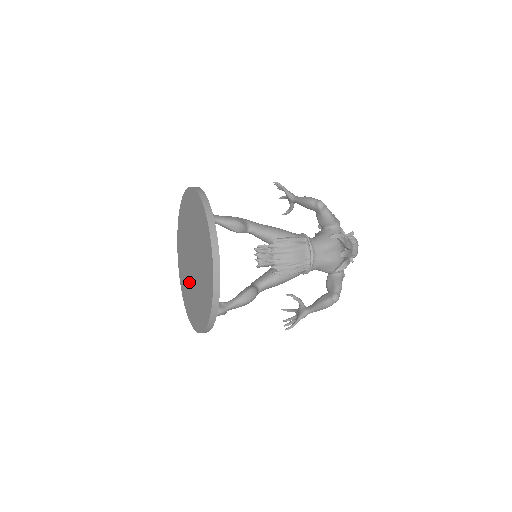
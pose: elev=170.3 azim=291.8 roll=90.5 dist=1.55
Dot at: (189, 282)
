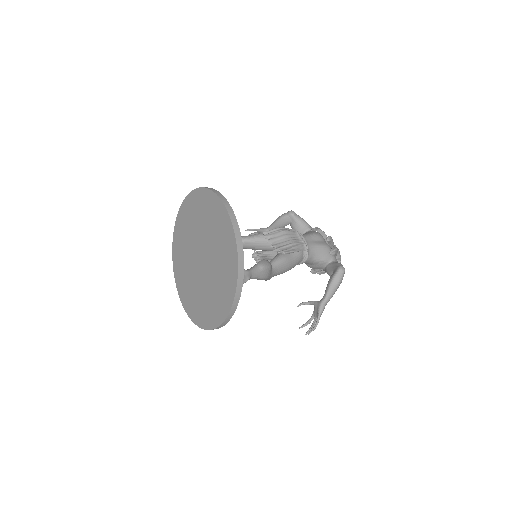
Dot at: (202, 289)
